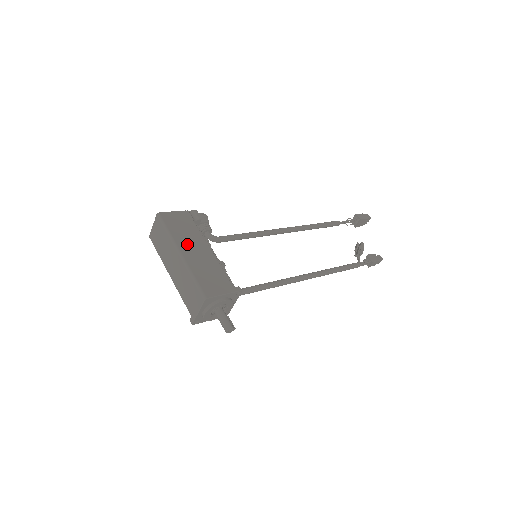
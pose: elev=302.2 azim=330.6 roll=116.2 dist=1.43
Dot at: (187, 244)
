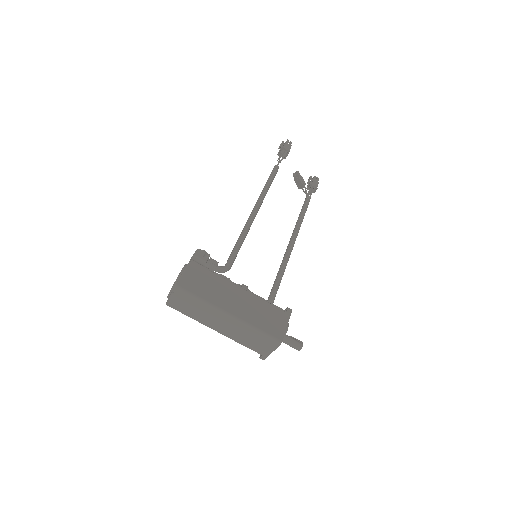
Dot at: (225, 300)
